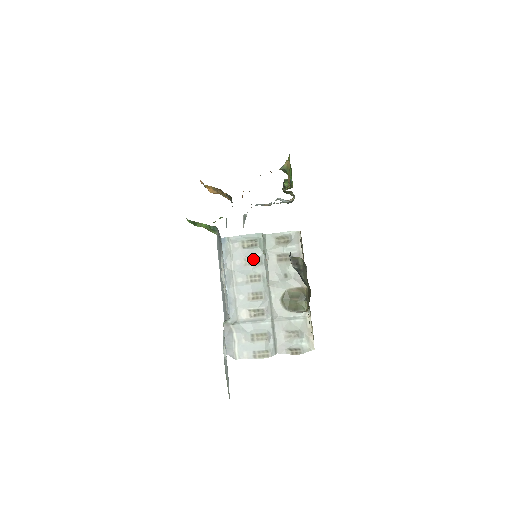
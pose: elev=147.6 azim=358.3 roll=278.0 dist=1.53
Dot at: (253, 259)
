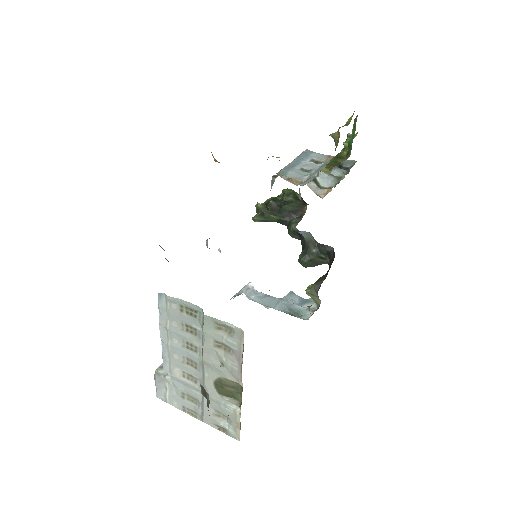
Dot at: (191, 328)
